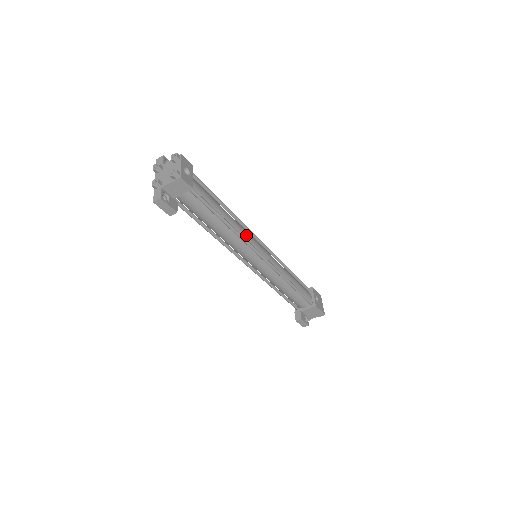
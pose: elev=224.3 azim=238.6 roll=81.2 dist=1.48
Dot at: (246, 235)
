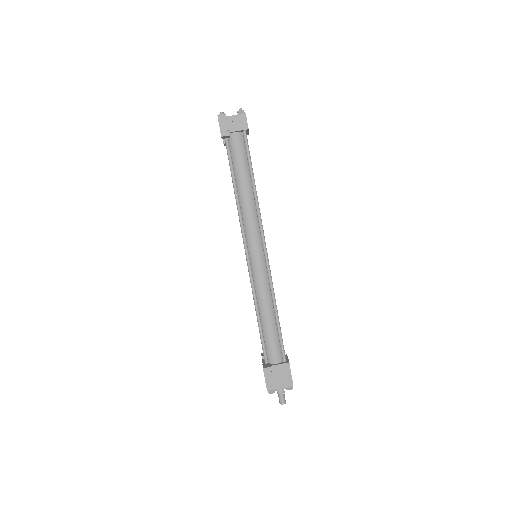
Dot at: occluded
